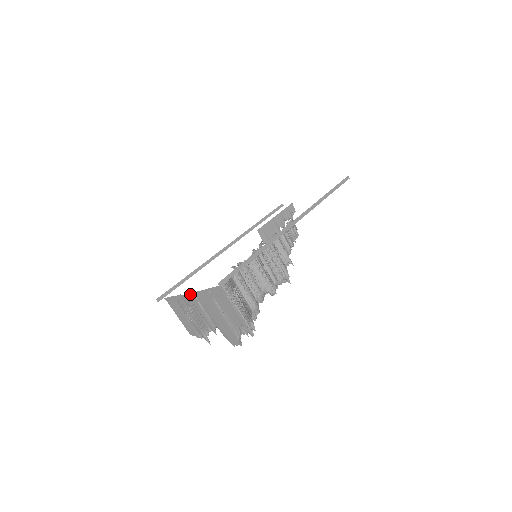
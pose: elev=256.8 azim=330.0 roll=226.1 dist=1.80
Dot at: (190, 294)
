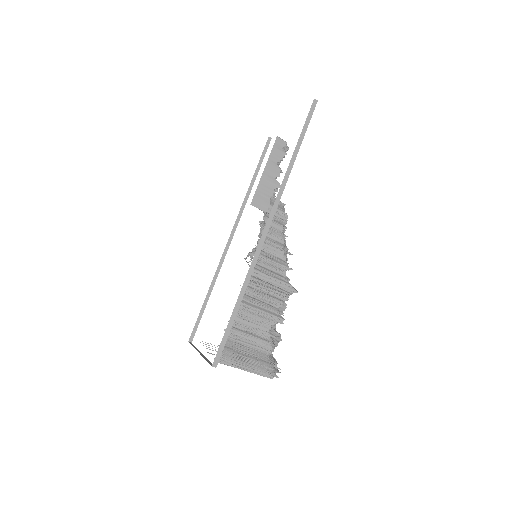
Dot at: occluded
